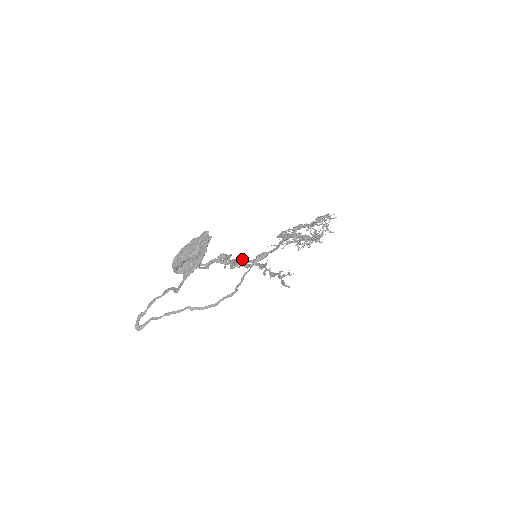
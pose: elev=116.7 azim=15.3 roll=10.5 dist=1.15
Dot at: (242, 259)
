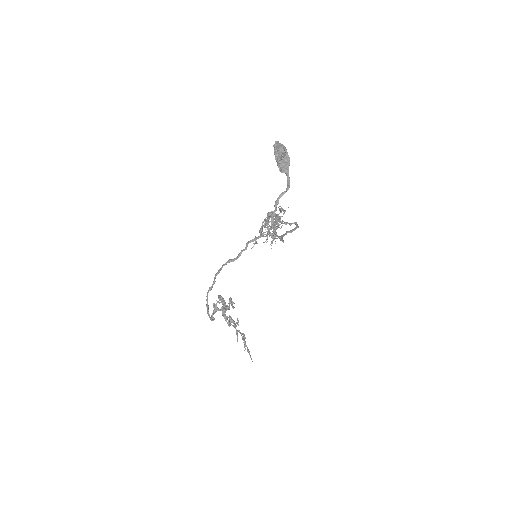
Dot at: occluded
